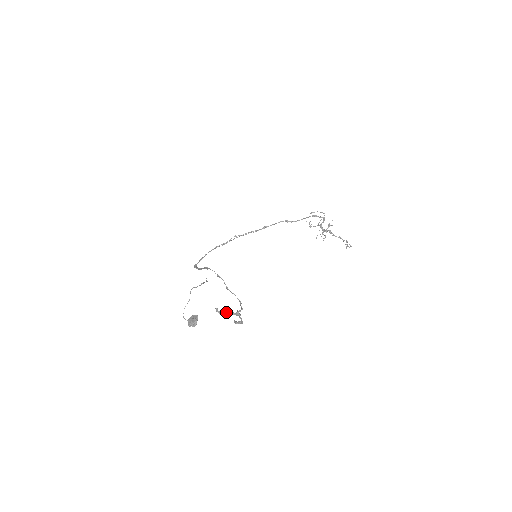
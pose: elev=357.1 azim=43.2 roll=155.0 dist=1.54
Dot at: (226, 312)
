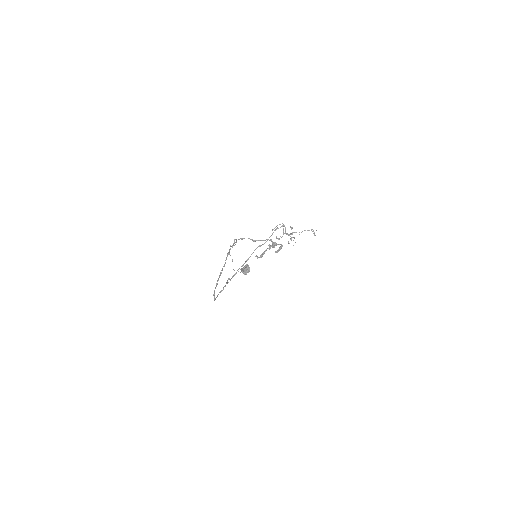
Dot at: (265, 250)
